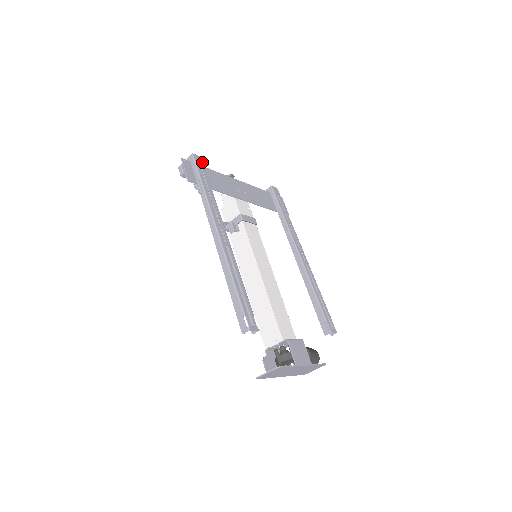
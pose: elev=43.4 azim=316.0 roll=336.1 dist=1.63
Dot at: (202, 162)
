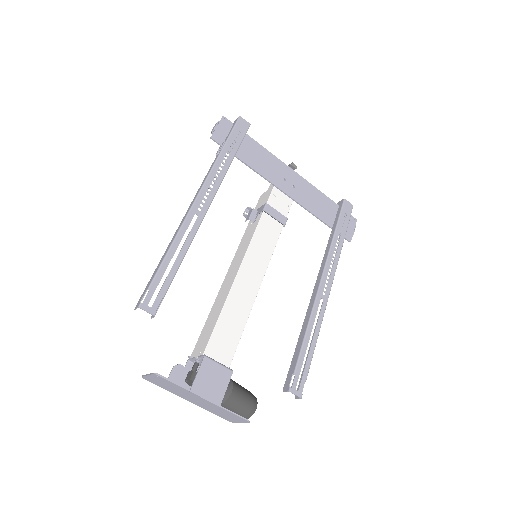
Dot at: (247, 129)
